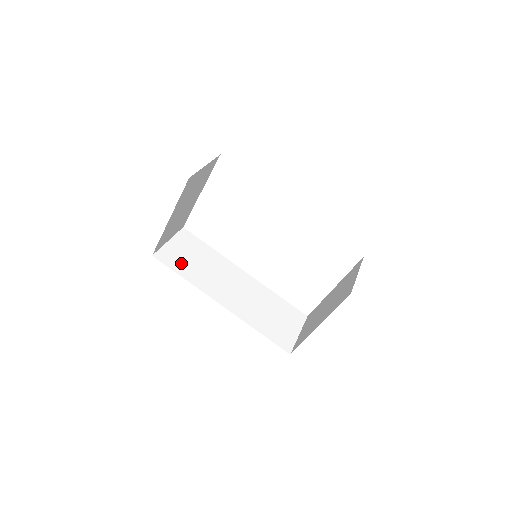
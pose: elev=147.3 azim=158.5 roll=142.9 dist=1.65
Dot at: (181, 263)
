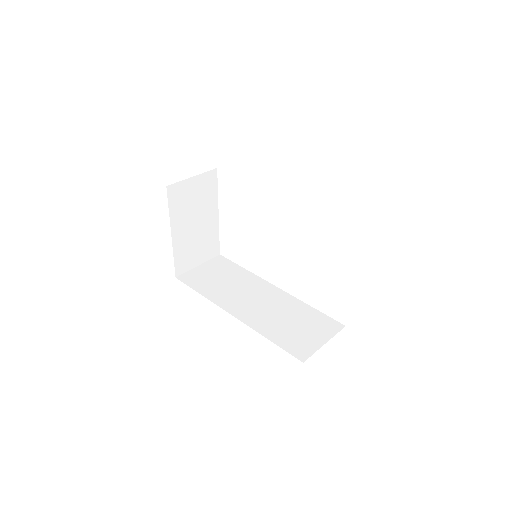
Dot at: (203, 282)
